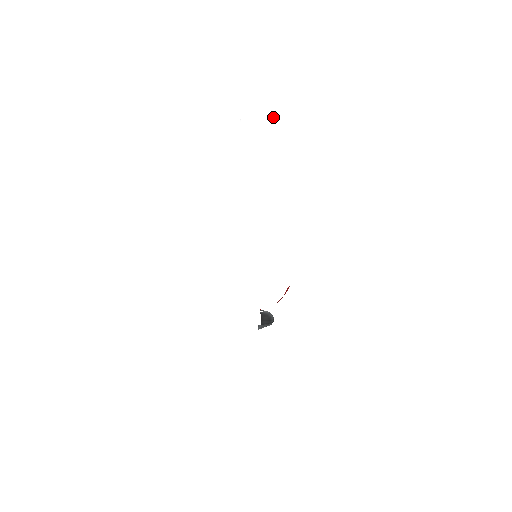
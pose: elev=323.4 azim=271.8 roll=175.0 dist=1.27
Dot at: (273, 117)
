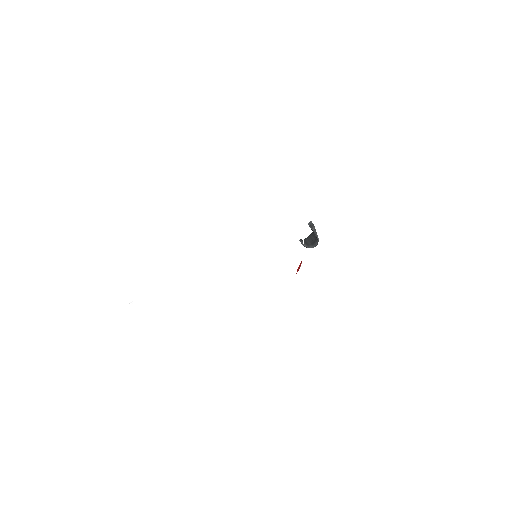
Dot at: (158, 323)
